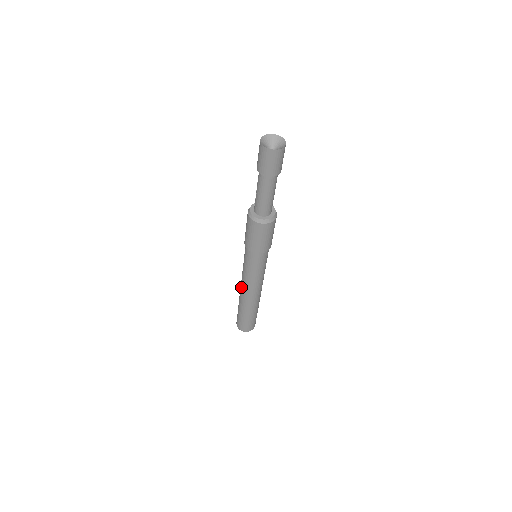
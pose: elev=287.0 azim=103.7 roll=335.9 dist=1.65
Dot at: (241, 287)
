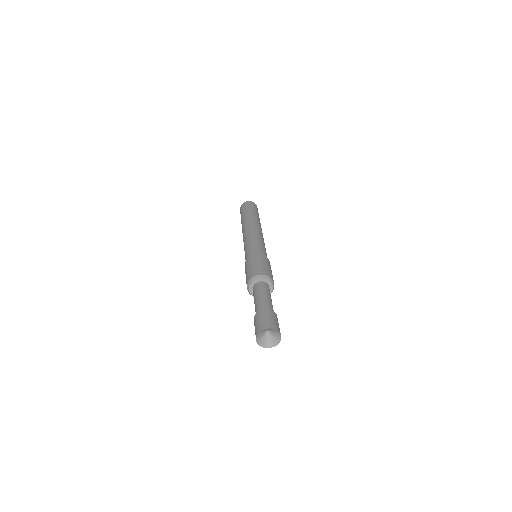
Dot at: occluded
